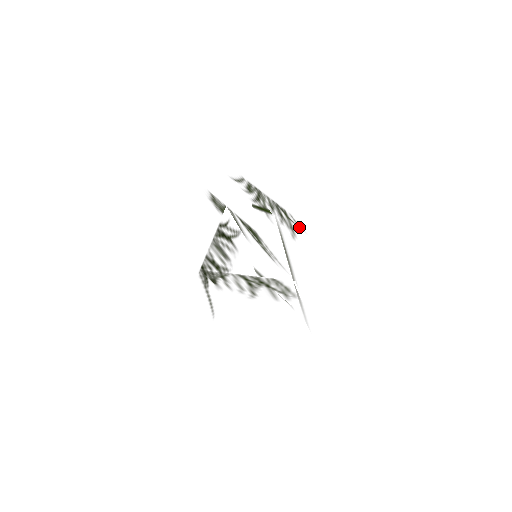
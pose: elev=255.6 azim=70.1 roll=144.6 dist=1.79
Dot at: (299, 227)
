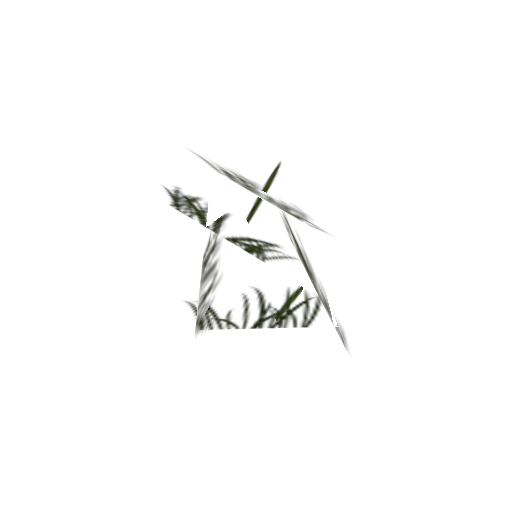
Dot at: (320, 229)
